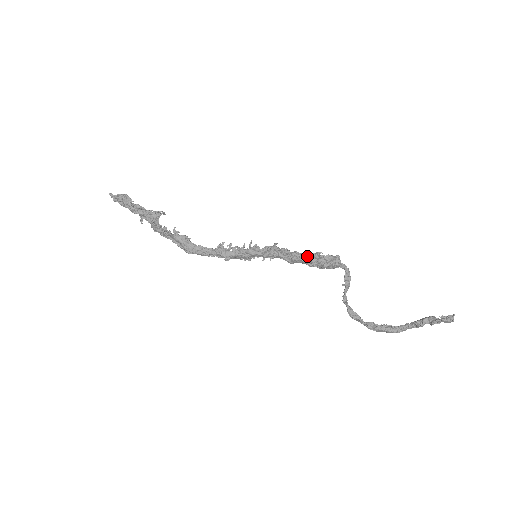
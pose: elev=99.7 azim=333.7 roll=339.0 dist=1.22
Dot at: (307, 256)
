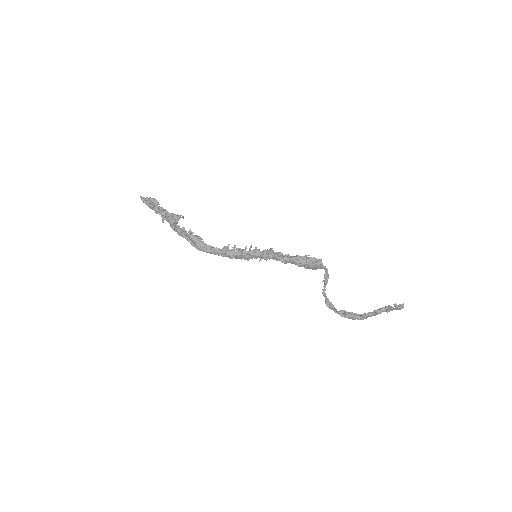
Dot at: (298, 257)
